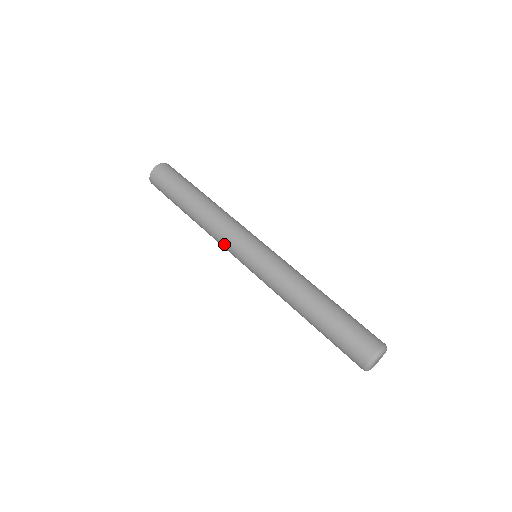
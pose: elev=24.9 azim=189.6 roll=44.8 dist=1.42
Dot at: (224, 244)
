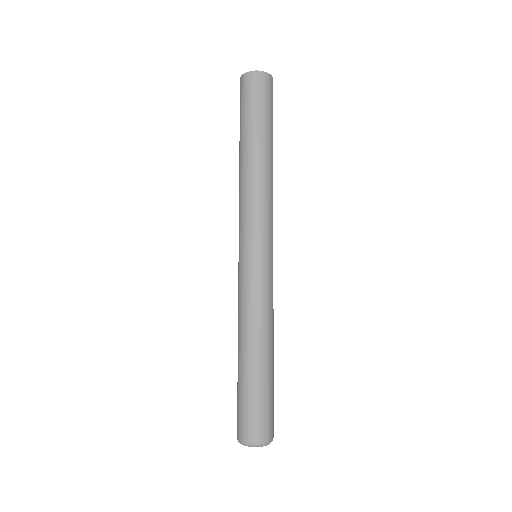
Dot at: (251, 216)
